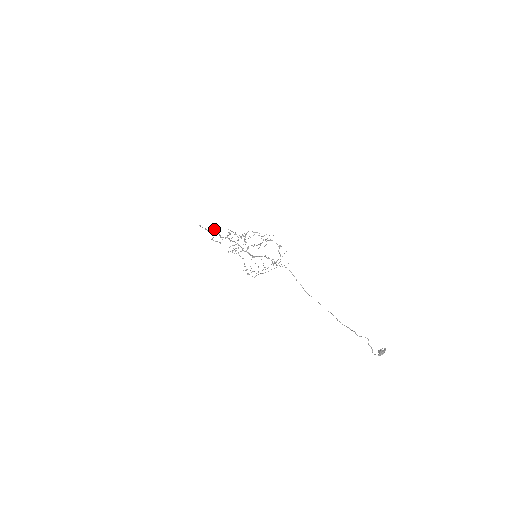
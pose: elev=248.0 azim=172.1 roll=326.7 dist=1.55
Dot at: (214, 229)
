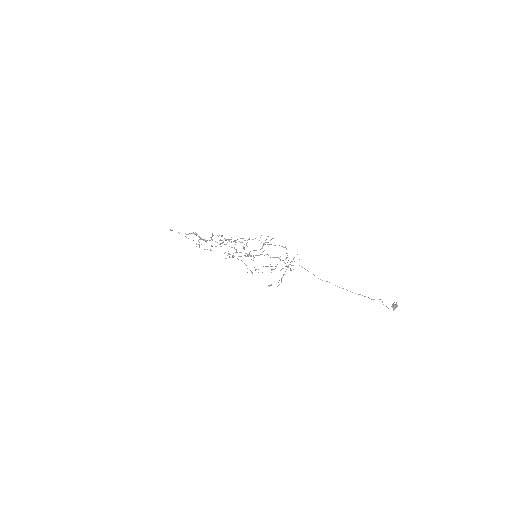
Dot at: (192, 233)
